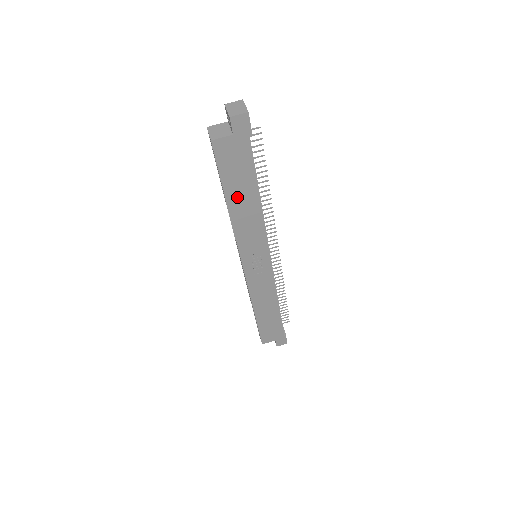
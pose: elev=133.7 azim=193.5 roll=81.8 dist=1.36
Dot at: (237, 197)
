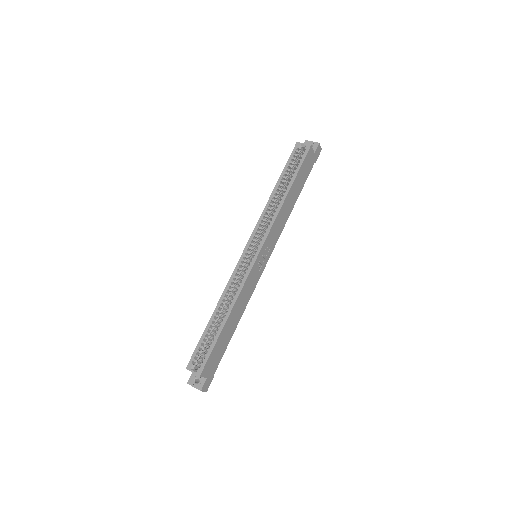
Dot at: (293, 191)
